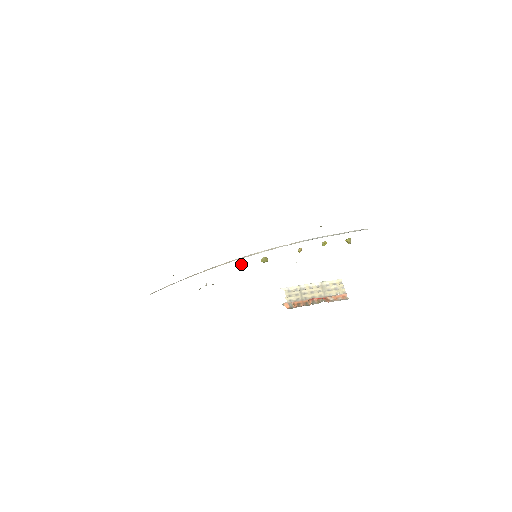
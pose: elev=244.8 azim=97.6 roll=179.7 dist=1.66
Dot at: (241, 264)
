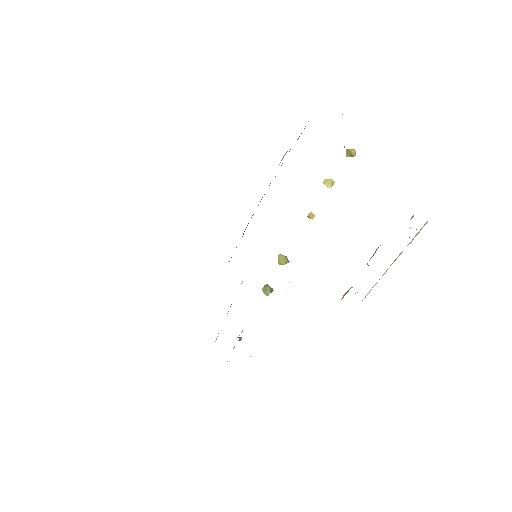
Dot at: (264, 287)
